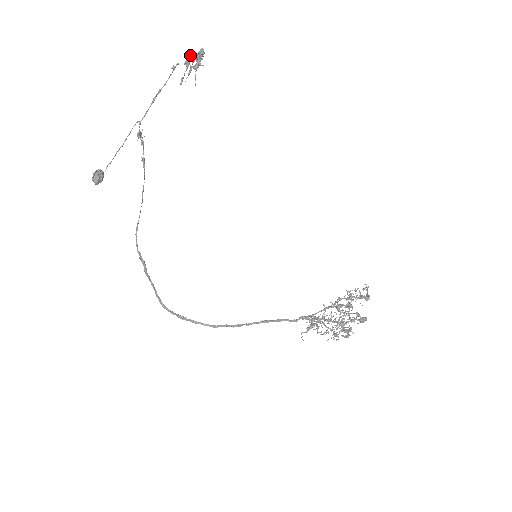
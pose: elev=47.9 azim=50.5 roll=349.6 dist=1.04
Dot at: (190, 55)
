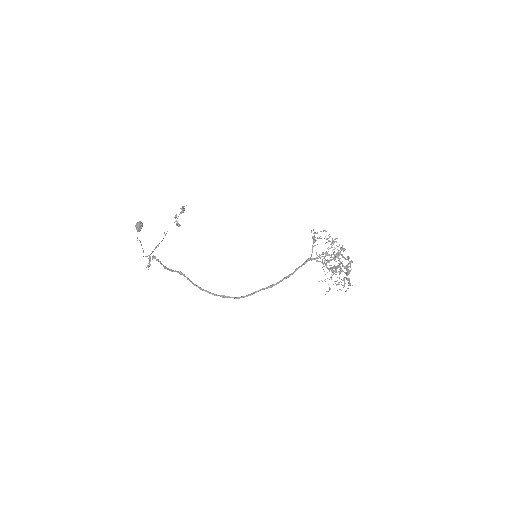
Dot at: (175, 221)
